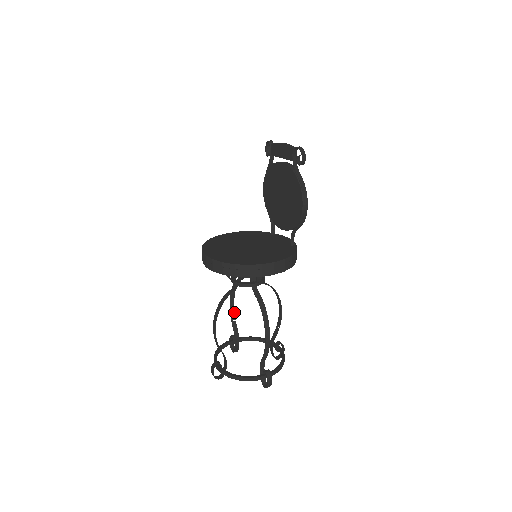
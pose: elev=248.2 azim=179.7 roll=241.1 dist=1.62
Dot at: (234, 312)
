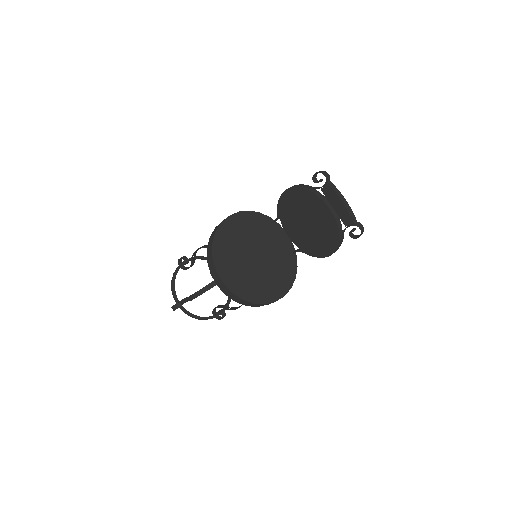
Dot at: occluded
